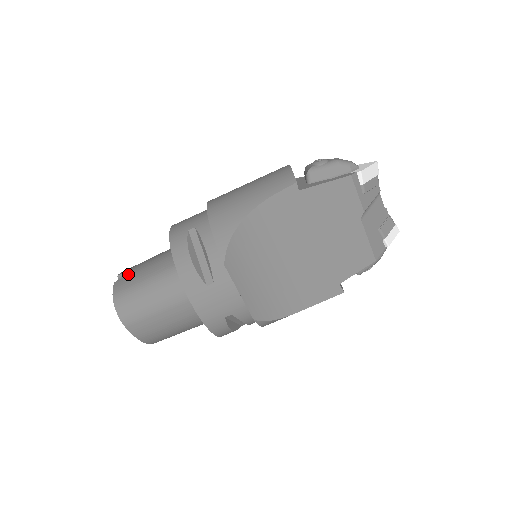
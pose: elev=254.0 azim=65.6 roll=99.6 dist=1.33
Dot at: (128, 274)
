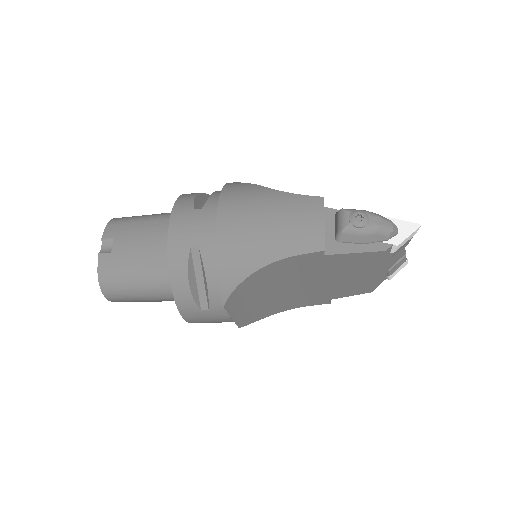
Dot at: (115, 249)
